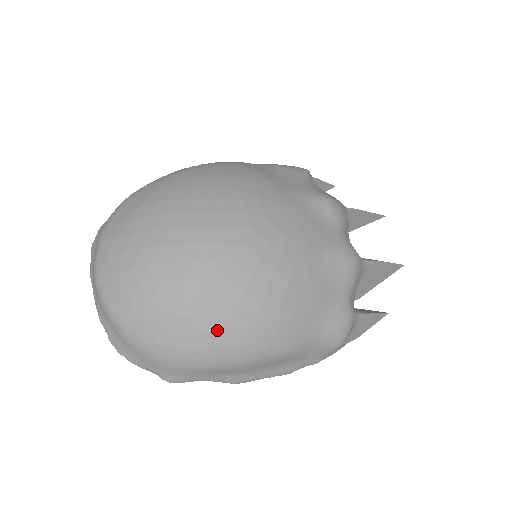
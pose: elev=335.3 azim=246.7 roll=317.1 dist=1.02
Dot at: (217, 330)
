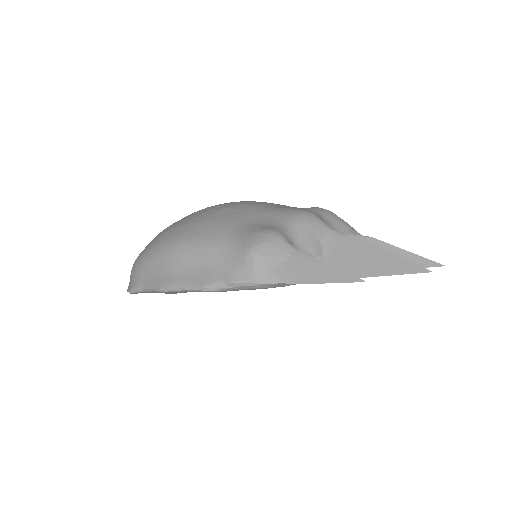
Dot at: (166, 232)
